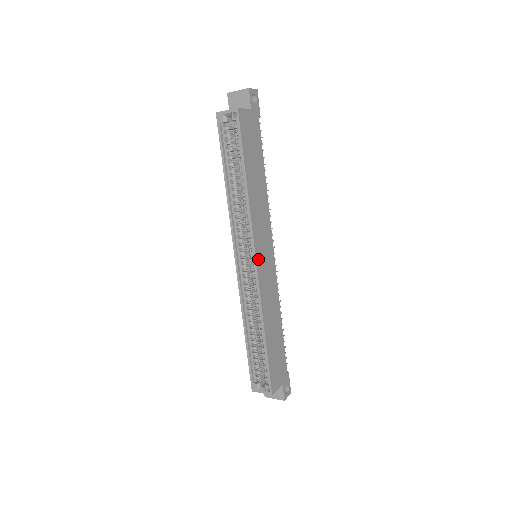
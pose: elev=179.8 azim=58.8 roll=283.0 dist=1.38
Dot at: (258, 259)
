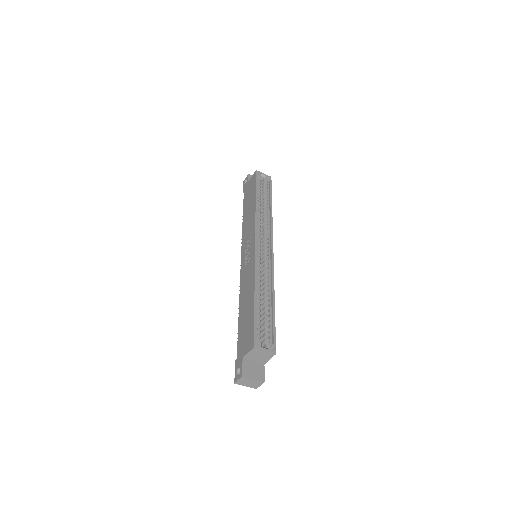
Dot at: occluded
